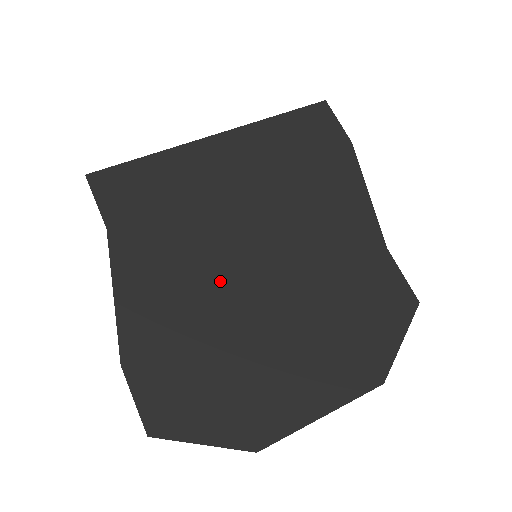
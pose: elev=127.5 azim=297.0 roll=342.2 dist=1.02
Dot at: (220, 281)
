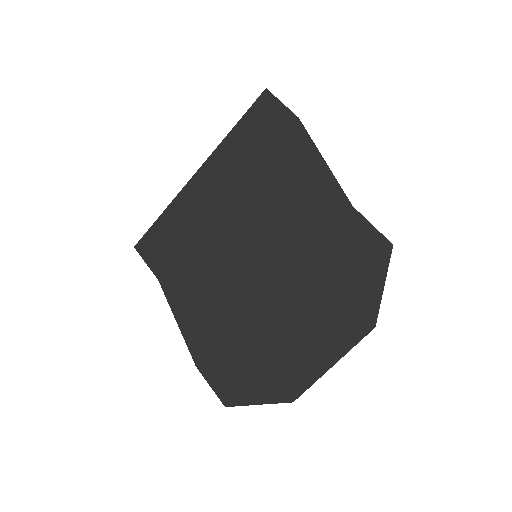
Dot at: (234, 288)
